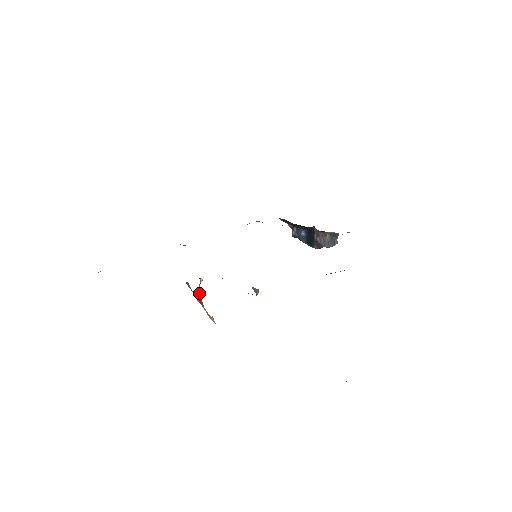
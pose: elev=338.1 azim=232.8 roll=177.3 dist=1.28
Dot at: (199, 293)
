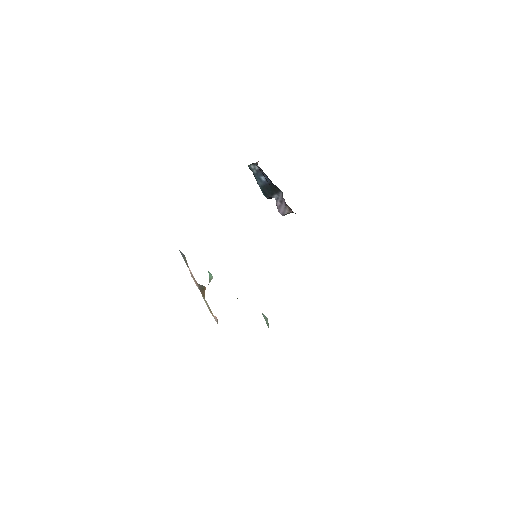
Dot at: occluded
